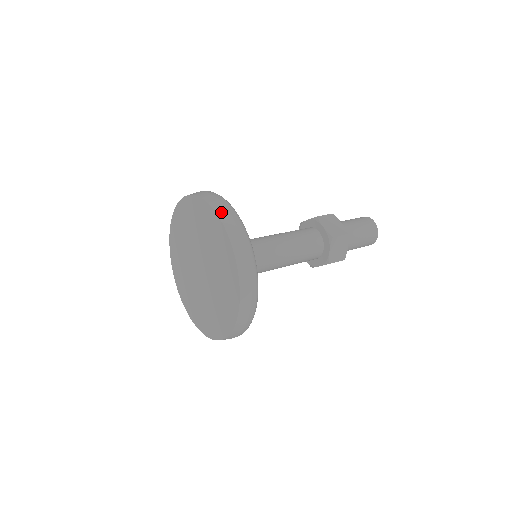
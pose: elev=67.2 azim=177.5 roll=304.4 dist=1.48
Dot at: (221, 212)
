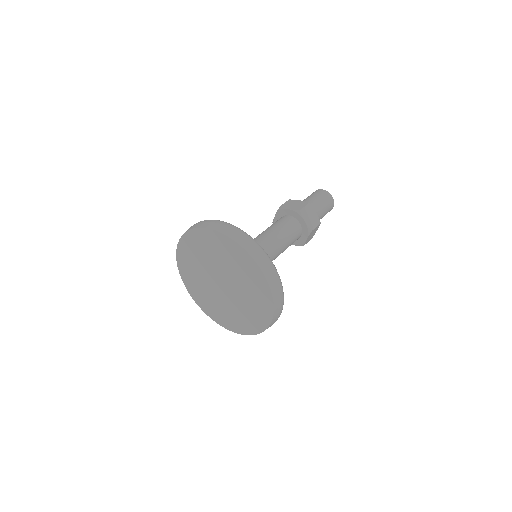
Dot at: (262, 264)
